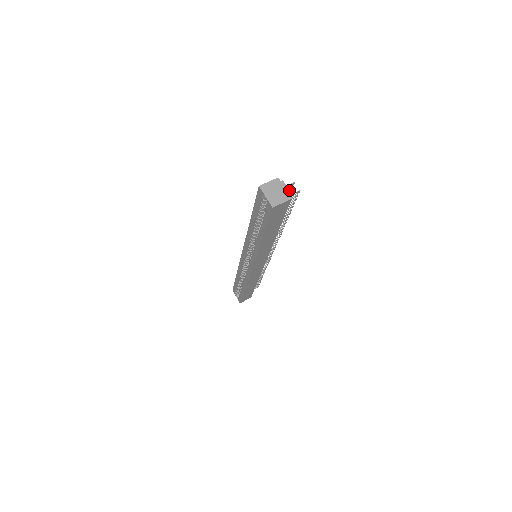
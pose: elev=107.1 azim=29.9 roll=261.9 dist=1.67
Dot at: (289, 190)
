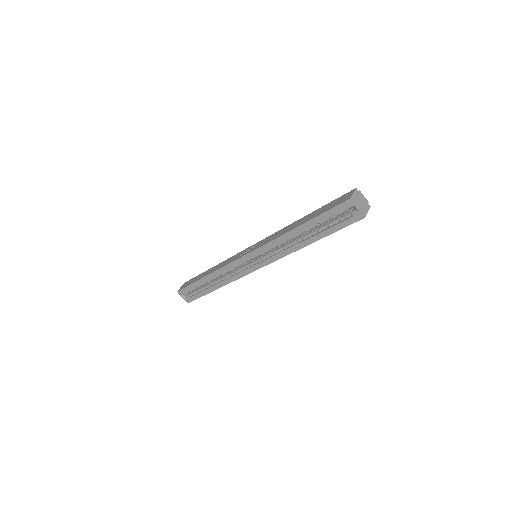
Dot at: (366, 199)
